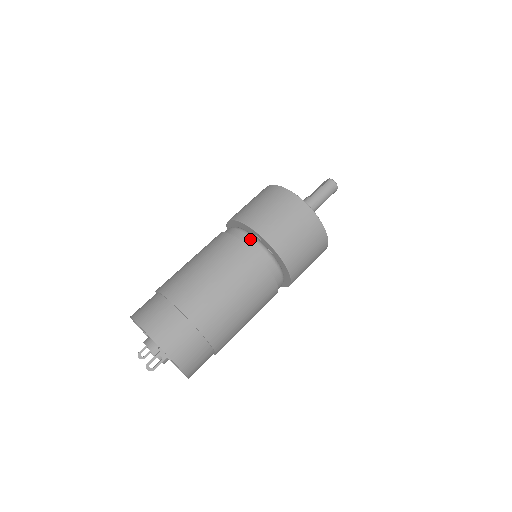
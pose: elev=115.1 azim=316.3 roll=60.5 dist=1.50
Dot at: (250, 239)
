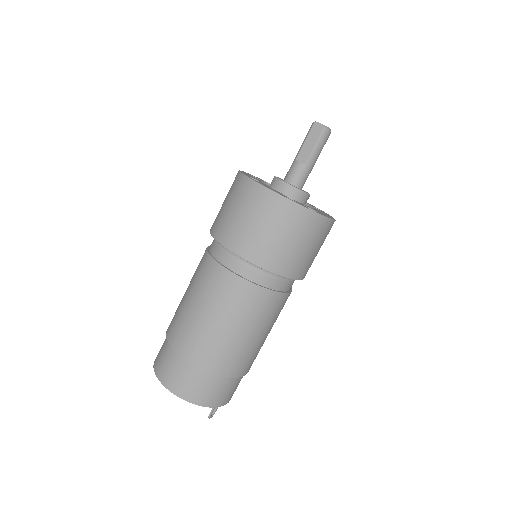
Dot at: (272, 280)
